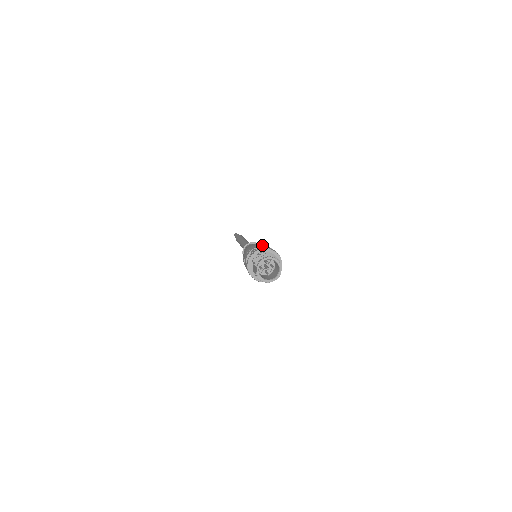
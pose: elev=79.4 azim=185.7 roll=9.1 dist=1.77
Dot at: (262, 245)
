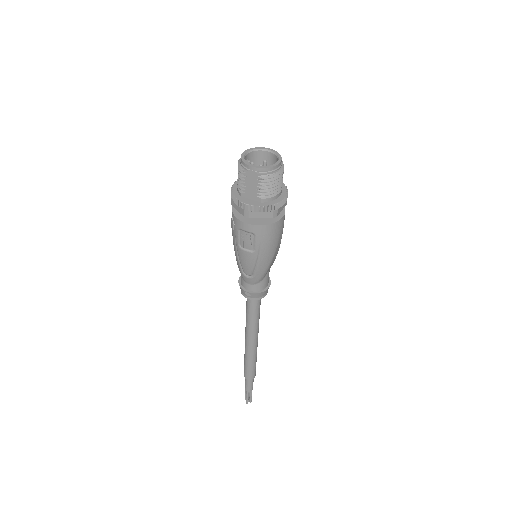
Dot at: occluded
